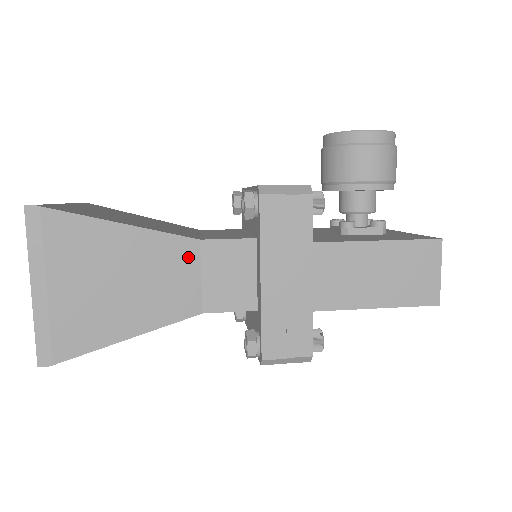
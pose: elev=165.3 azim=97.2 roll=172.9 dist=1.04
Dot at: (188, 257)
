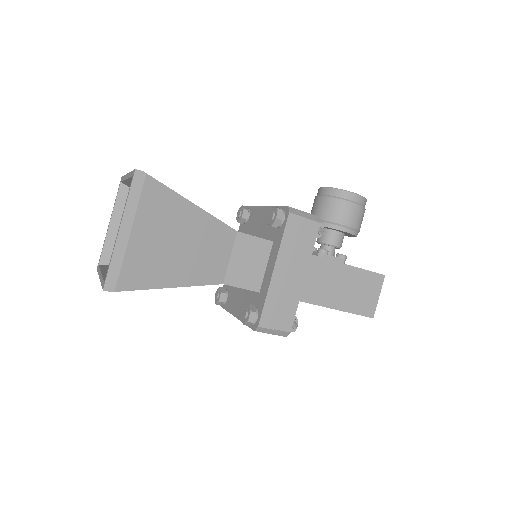
Dot at: (226, 241)
